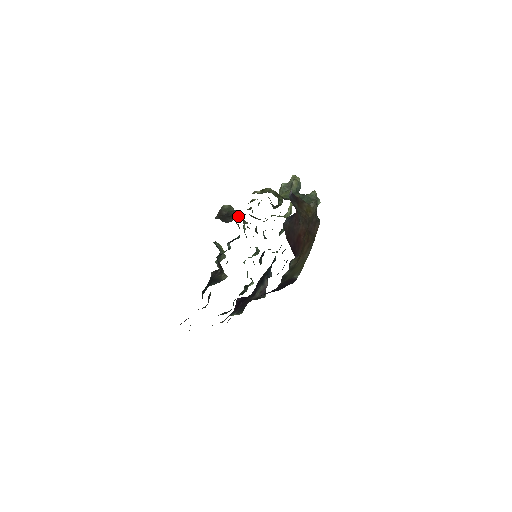
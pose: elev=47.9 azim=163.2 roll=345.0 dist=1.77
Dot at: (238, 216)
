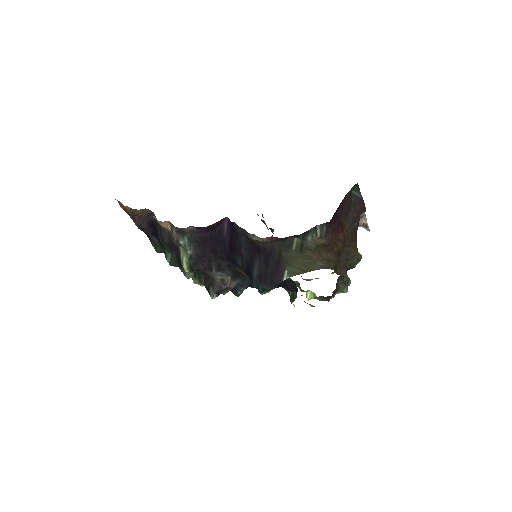
Dot at: occluded
